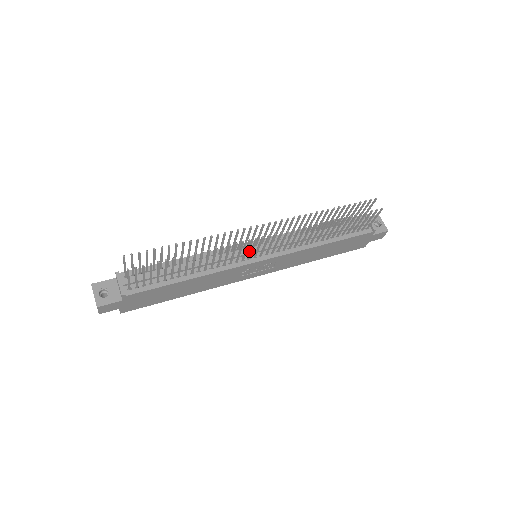
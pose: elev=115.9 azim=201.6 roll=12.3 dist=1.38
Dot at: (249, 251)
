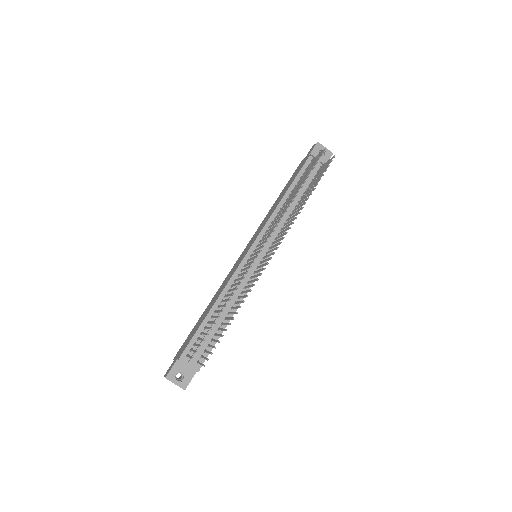
Dot at: (254, 262)
